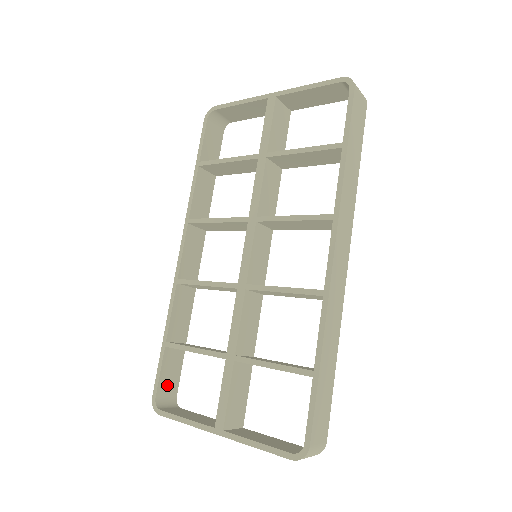
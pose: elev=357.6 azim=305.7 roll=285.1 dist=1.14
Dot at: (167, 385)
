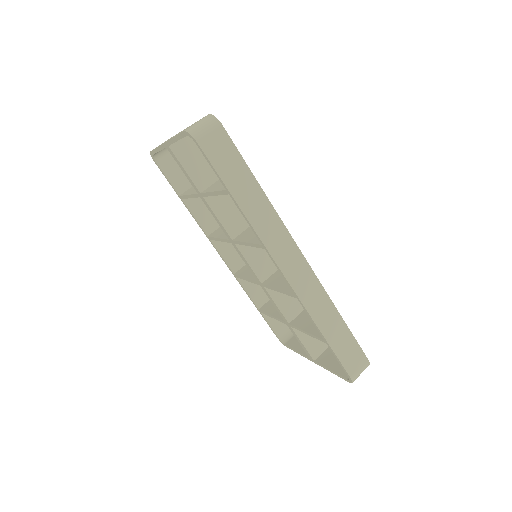
Dot at: (280, 326)
